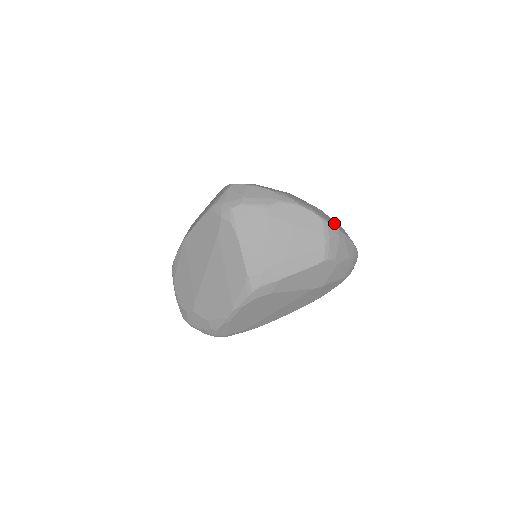
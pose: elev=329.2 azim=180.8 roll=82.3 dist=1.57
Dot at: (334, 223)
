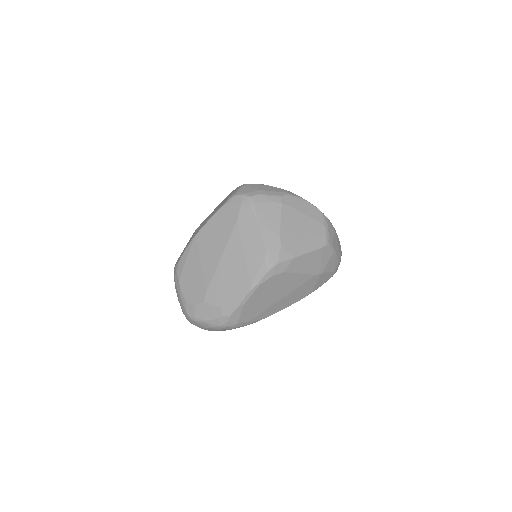
Dot at: occluded
